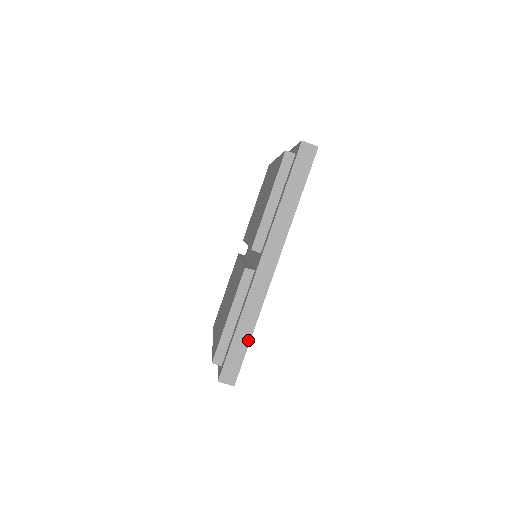
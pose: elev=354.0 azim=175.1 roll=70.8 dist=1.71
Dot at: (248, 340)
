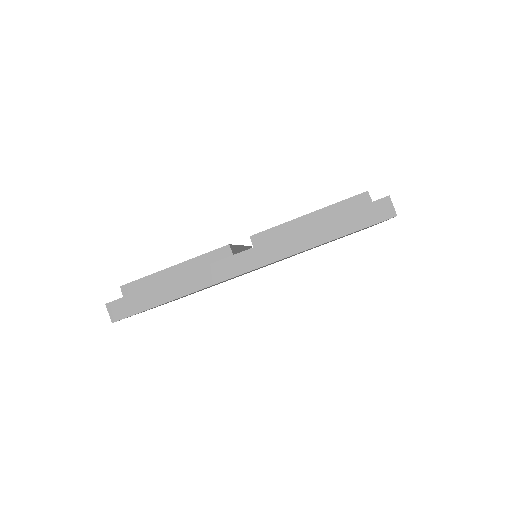
Dot at: (164, 301)
